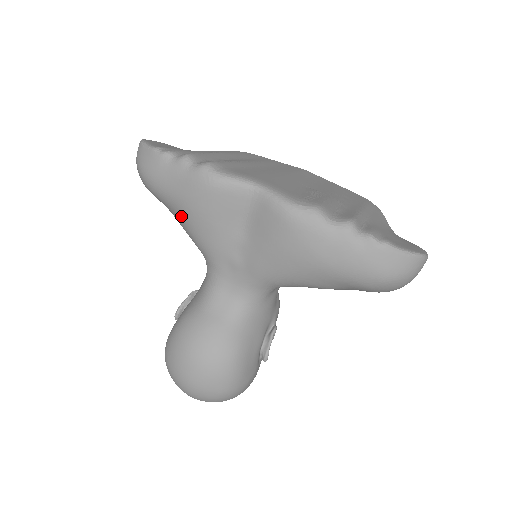
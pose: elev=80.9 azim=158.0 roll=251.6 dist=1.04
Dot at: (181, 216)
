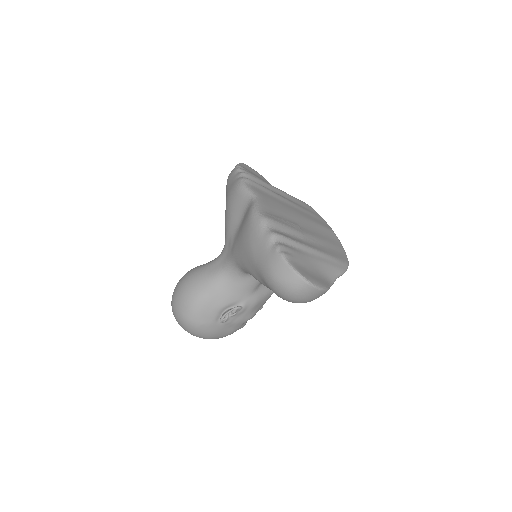
Dot at: occluded
